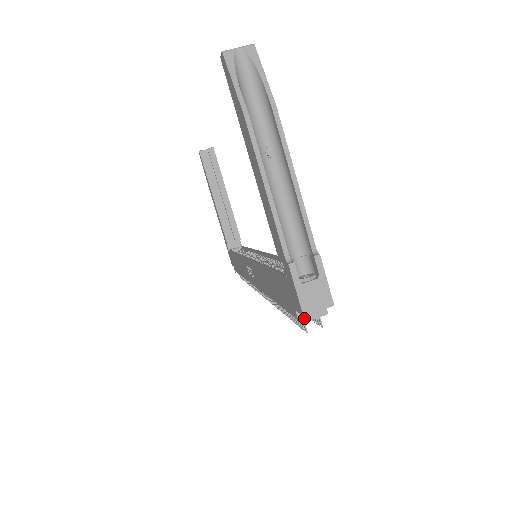
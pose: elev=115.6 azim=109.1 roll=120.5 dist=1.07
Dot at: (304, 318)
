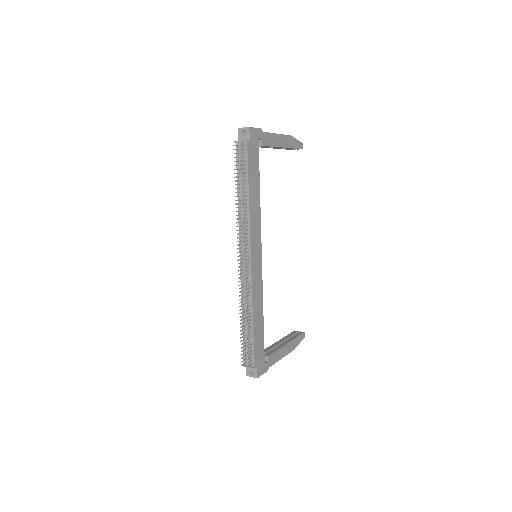
Dot at: (238, 141)
